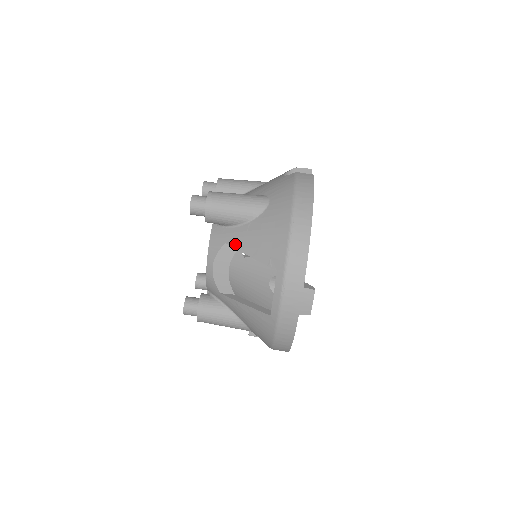
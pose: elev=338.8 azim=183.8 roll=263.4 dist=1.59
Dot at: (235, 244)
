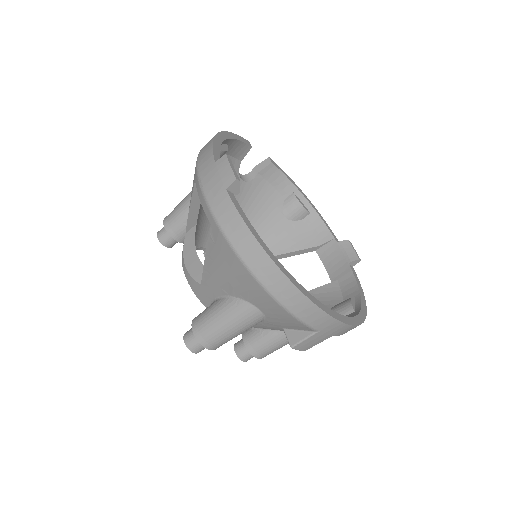
Dot at: (187, 221)
